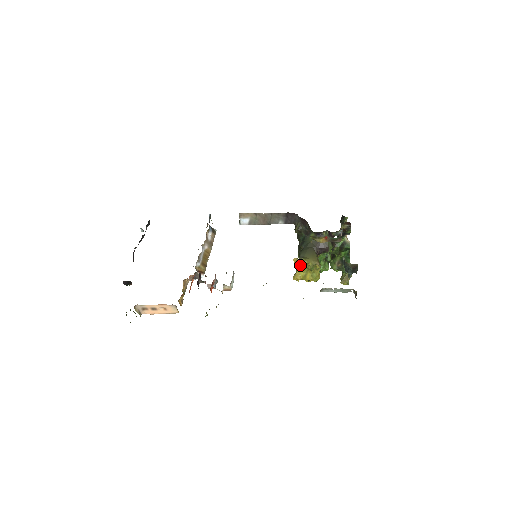
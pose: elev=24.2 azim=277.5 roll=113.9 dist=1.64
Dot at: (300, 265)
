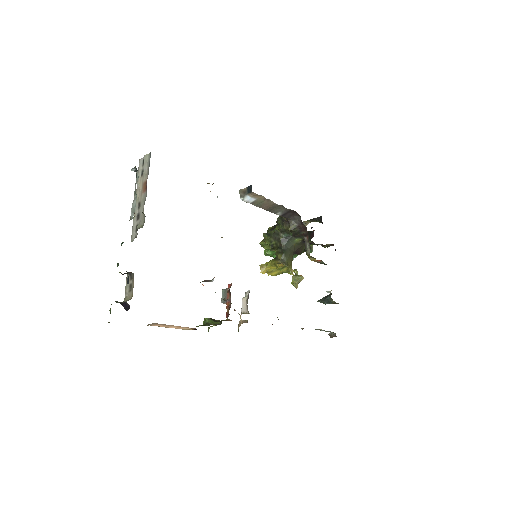
Dot at: (281, 270)
